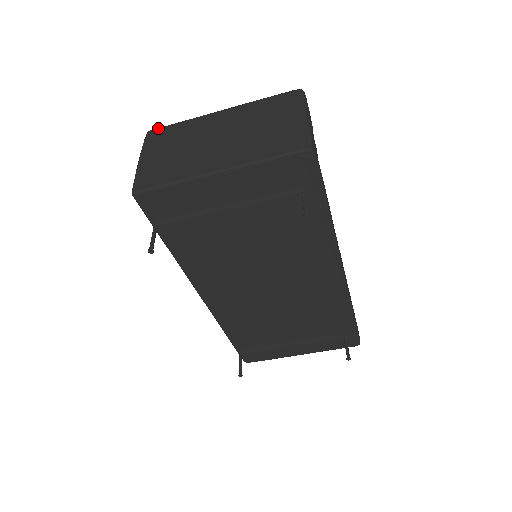
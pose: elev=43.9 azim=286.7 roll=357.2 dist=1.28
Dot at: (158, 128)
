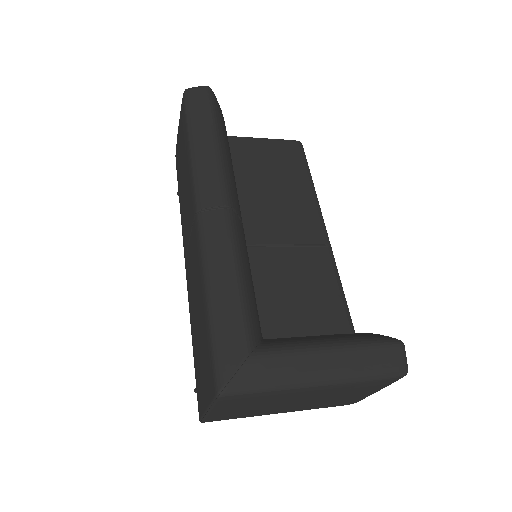
Dot at: (234, 397)
